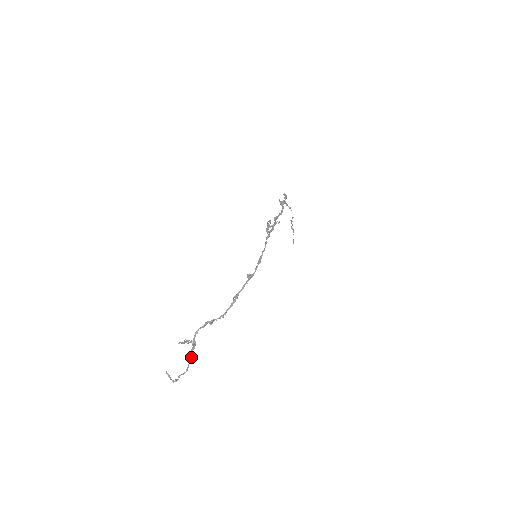
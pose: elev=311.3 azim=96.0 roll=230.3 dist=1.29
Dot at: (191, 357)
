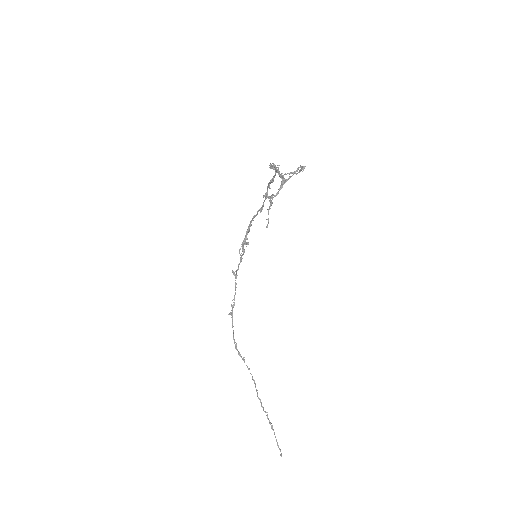
Dot at: (291, 176)
